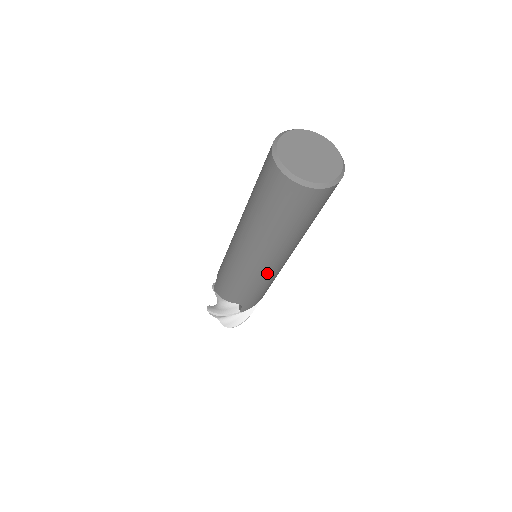
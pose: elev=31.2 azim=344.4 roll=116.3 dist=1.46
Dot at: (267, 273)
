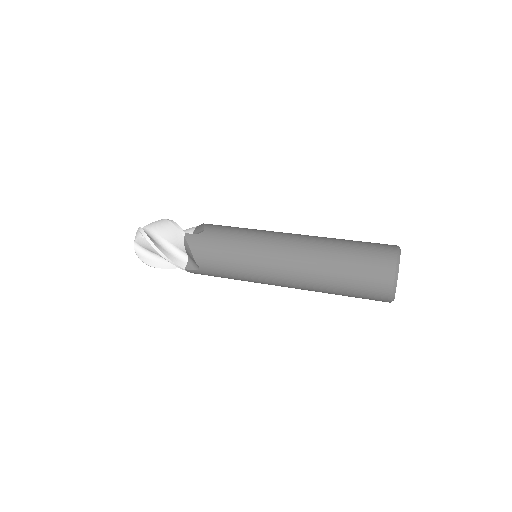
Dot at: occluded
